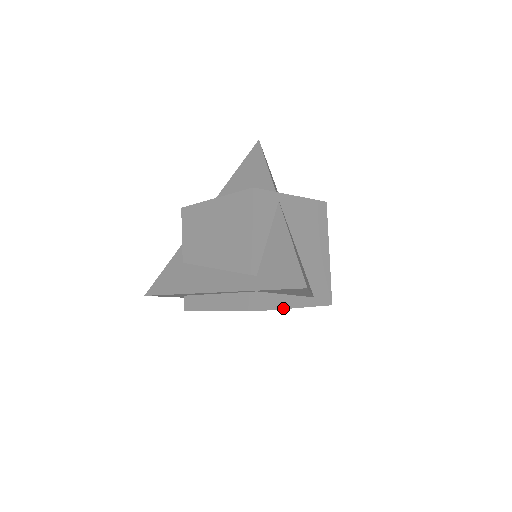
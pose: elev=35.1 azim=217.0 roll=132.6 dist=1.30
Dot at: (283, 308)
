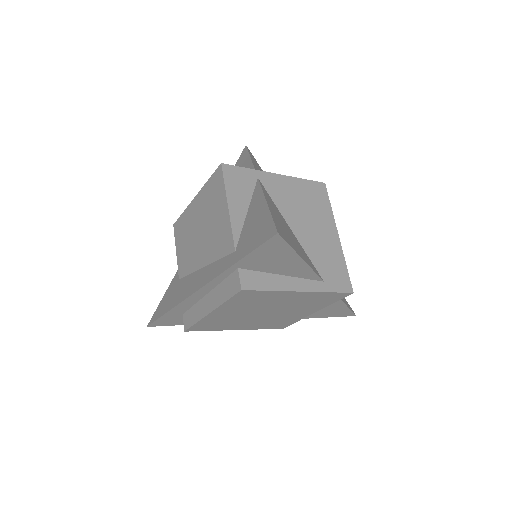
Dot at: (279, 290)
